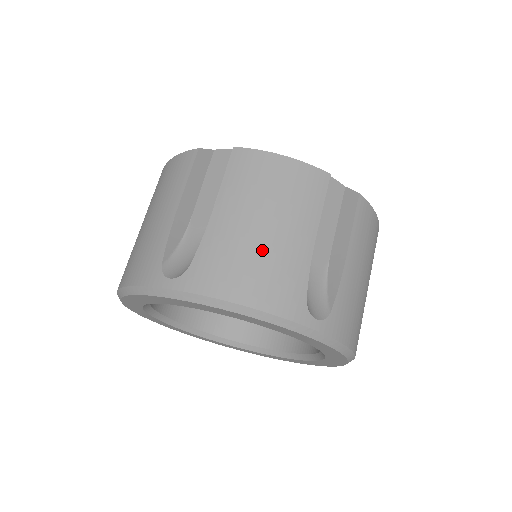
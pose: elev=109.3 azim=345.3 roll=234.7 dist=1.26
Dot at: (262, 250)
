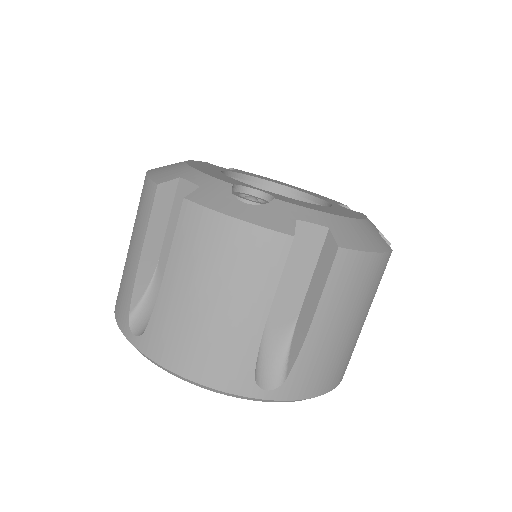
Dot at: (343, 348)
